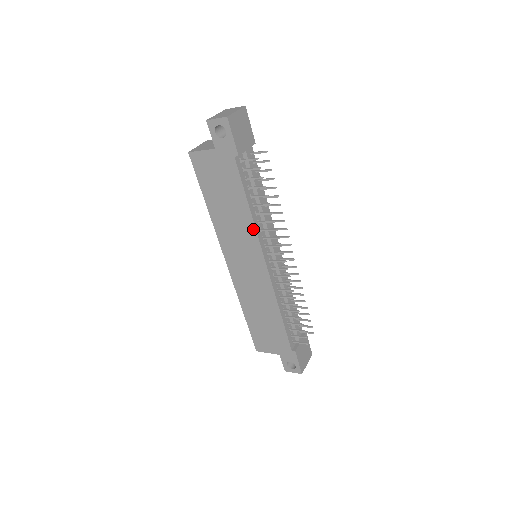
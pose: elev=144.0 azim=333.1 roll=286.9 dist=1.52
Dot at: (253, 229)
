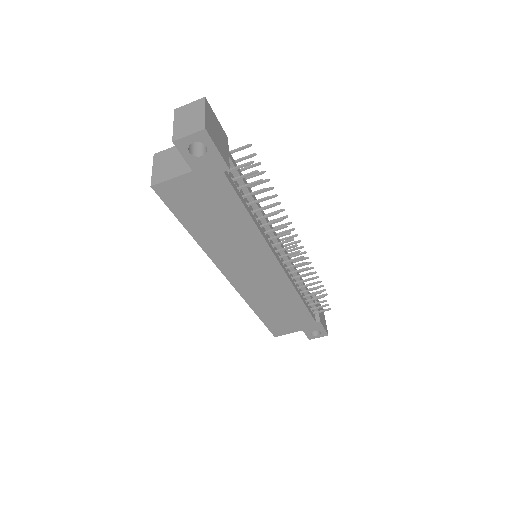
Dot at: (259, 238)
